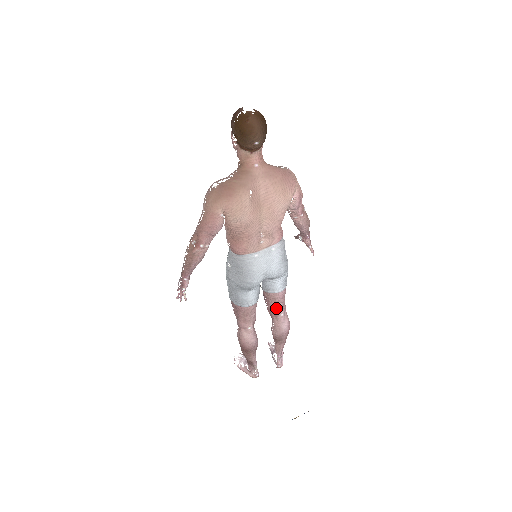
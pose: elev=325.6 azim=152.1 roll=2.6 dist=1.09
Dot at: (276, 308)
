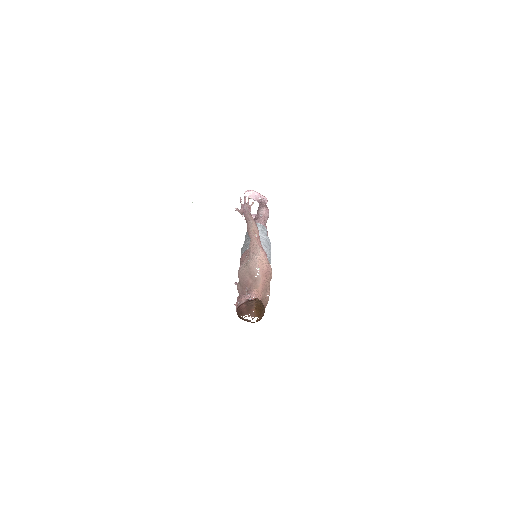
Dot at: occluded
